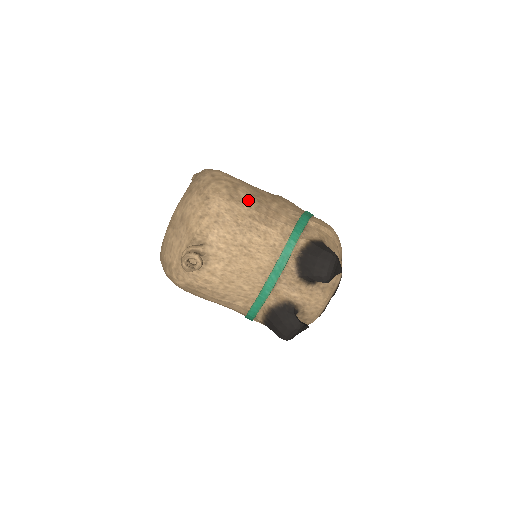
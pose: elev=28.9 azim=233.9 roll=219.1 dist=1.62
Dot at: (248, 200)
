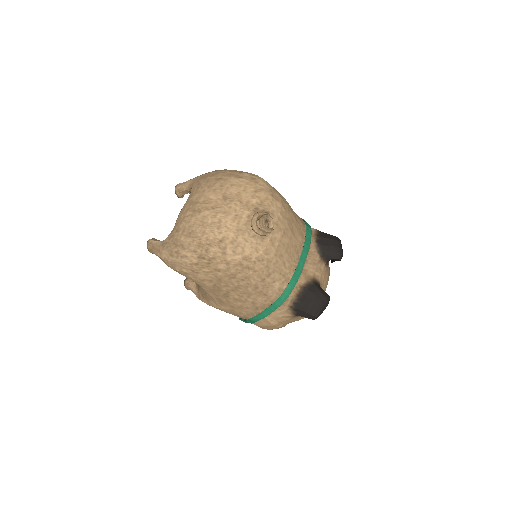
Dot at: occluded
